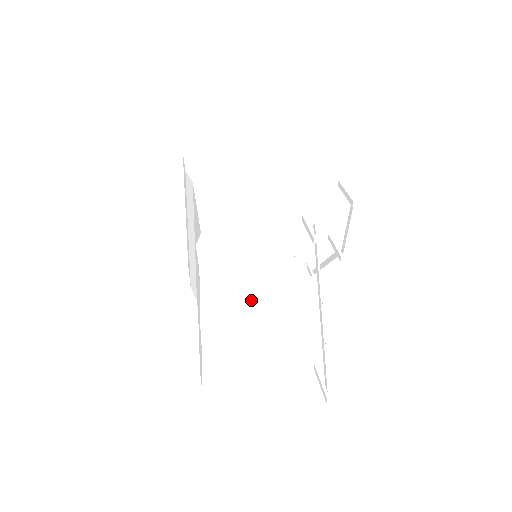
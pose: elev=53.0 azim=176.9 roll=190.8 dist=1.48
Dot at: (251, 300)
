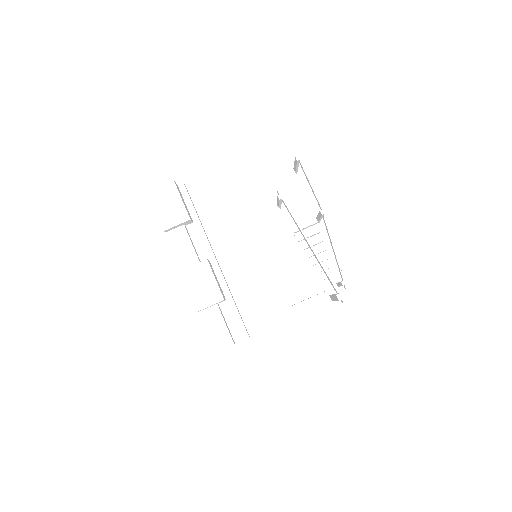
Dot at: (218, 230)
